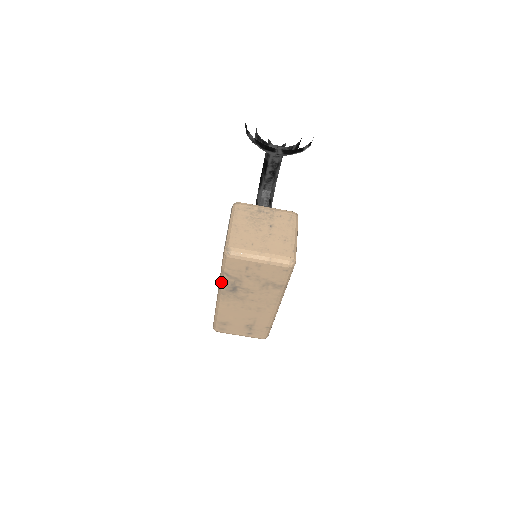
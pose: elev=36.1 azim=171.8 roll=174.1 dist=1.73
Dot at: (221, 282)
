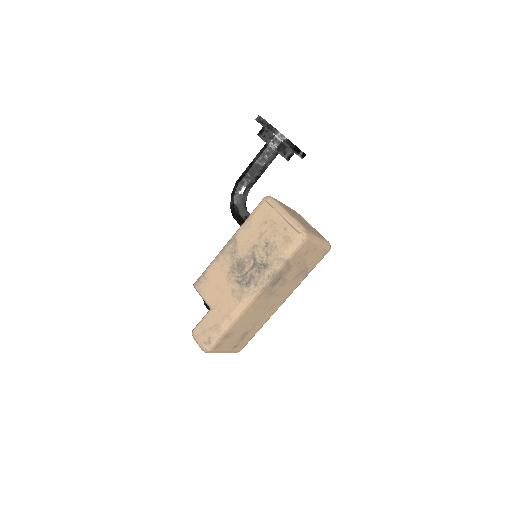
Dot at: (272, 273)
